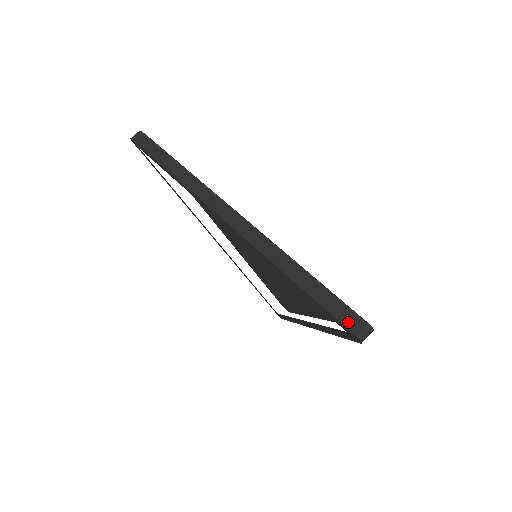
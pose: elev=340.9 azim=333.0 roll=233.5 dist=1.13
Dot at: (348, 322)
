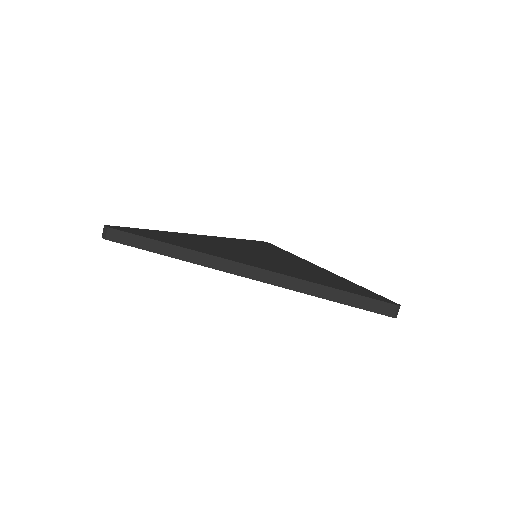
Dot at: (383, 311)
